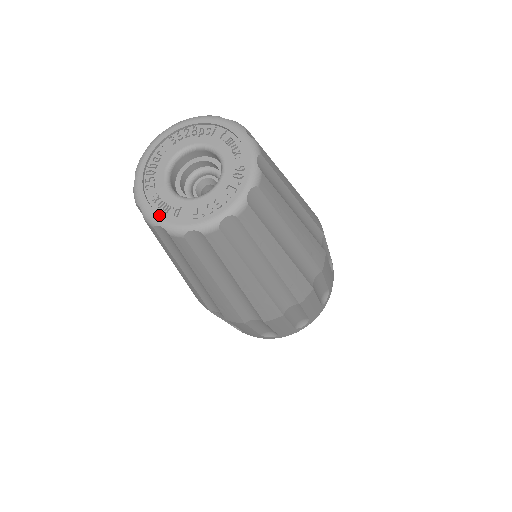
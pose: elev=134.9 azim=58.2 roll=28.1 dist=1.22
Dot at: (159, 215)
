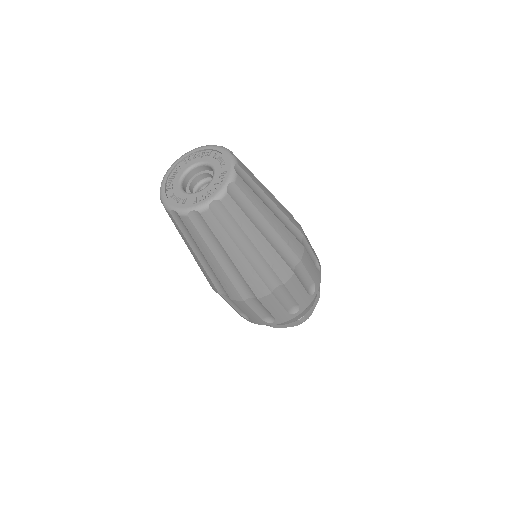
Dot at: (173, 204)
